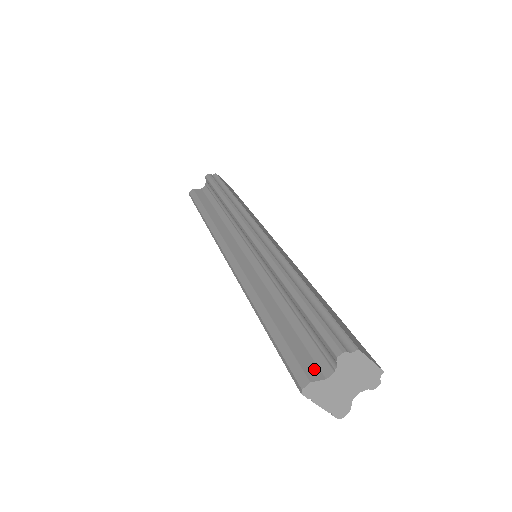
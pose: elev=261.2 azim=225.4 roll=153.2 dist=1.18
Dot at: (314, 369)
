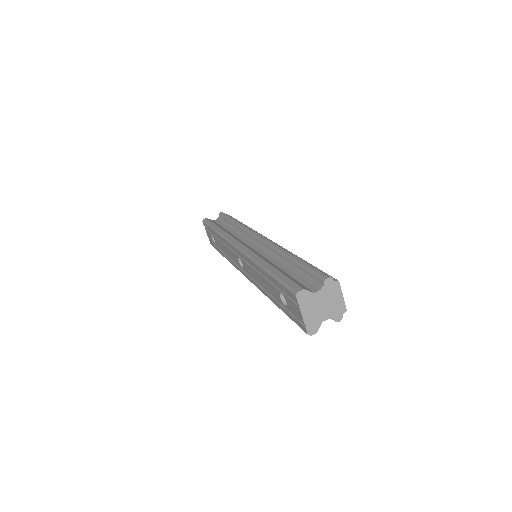
Dot at: (306, 288)
